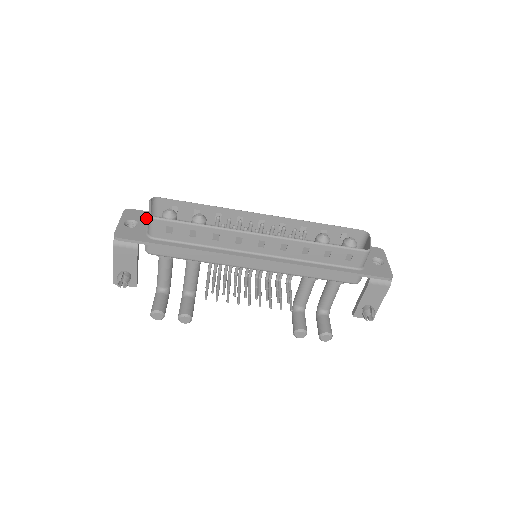
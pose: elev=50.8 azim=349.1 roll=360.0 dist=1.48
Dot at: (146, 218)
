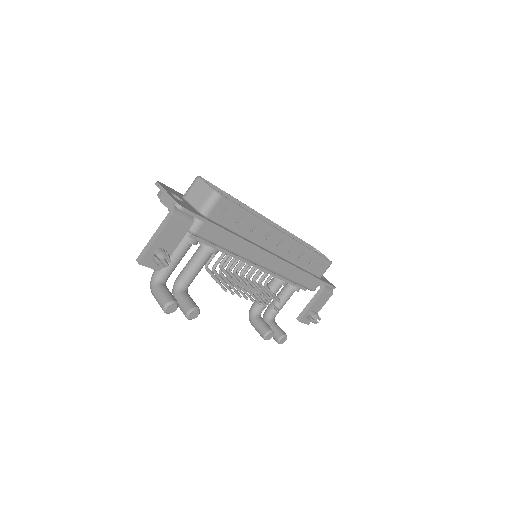
Dot at: (181, 196)
